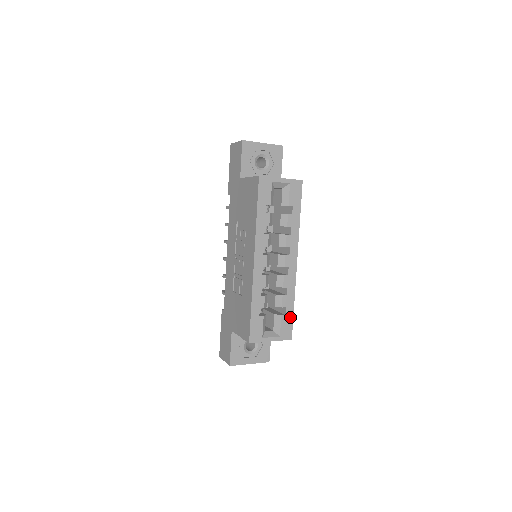
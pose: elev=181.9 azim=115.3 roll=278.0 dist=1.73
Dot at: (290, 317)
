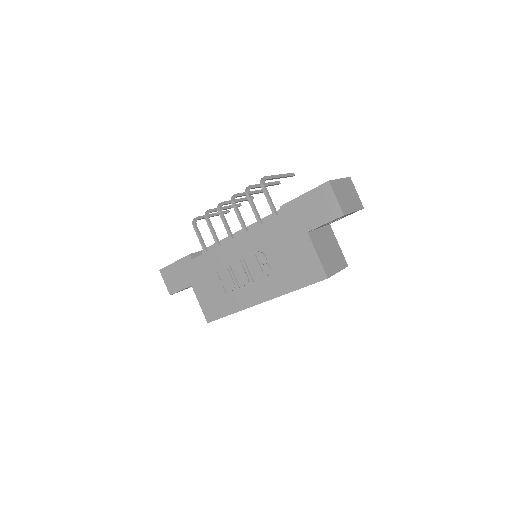
Dot at: occluded
